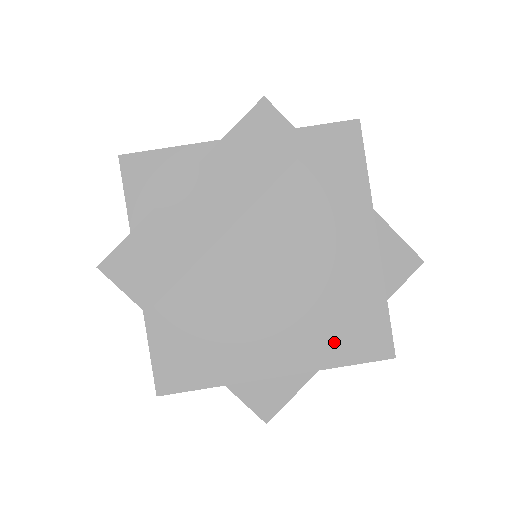
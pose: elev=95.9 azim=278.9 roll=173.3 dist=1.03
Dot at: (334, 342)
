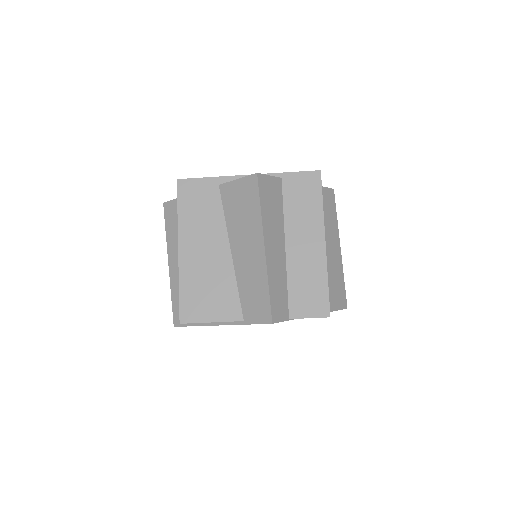
Dot at: occluded
